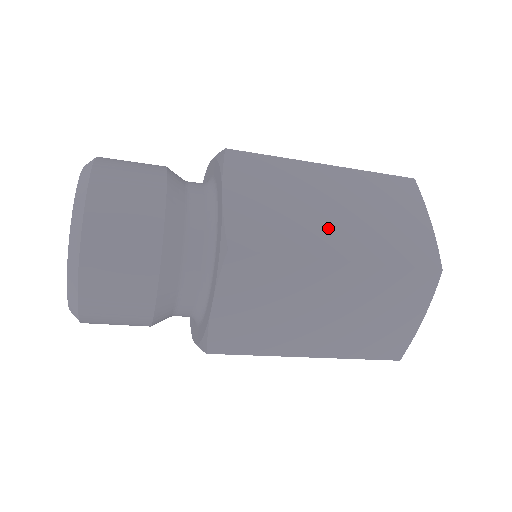
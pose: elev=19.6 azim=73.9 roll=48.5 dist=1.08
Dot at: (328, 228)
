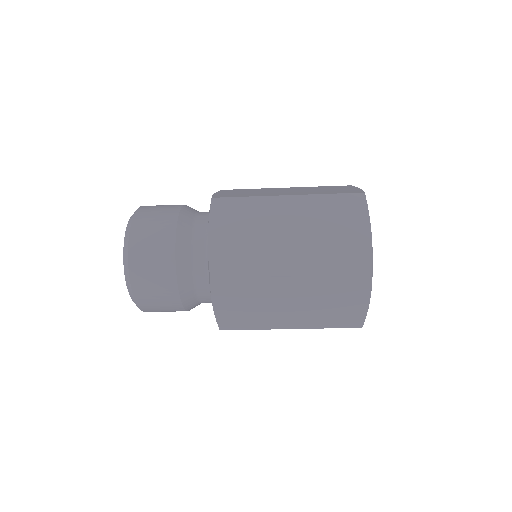
Dot at: (280, 193)
